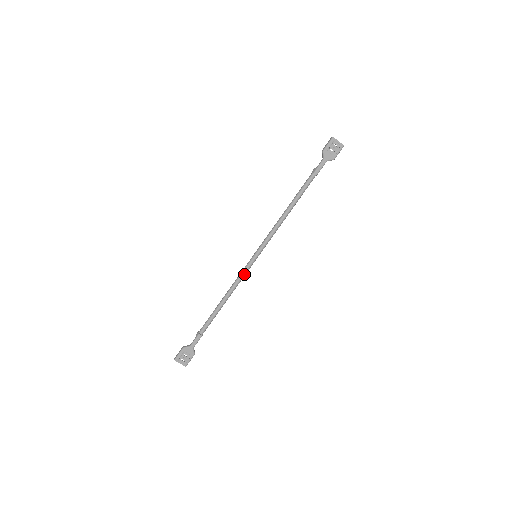
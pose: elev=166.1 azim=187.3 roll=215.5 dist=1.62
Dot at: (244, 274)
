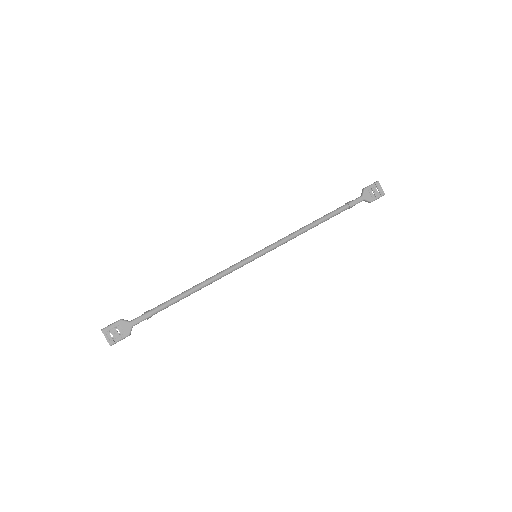
Dot at: (235, 268)
